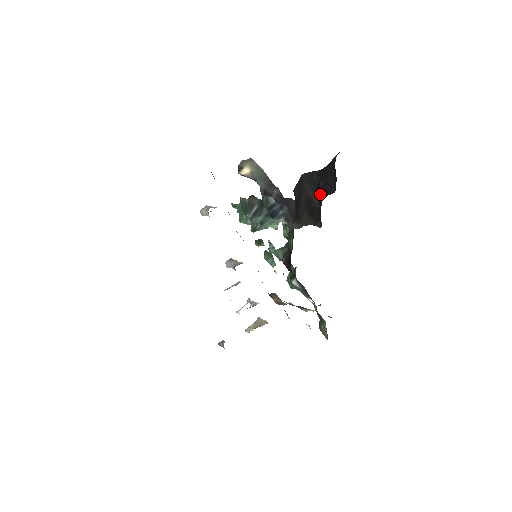
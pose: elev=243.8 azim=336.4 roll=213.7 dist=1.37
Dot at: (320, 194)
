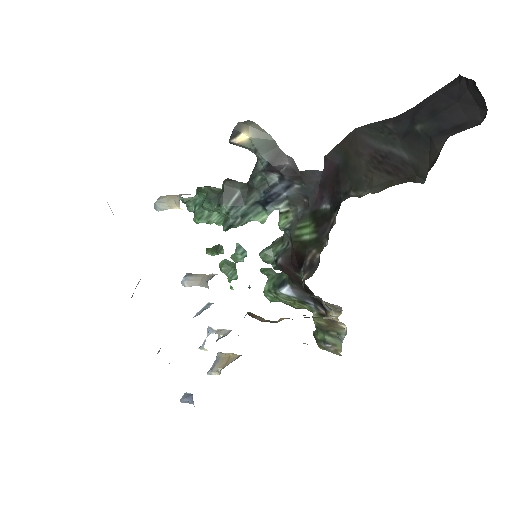
Dot at: (421, 140)
